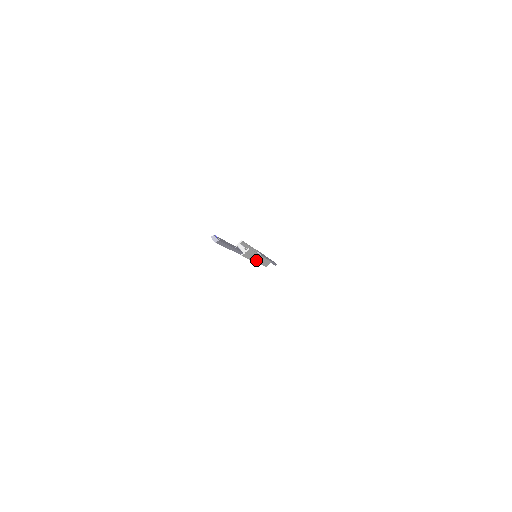
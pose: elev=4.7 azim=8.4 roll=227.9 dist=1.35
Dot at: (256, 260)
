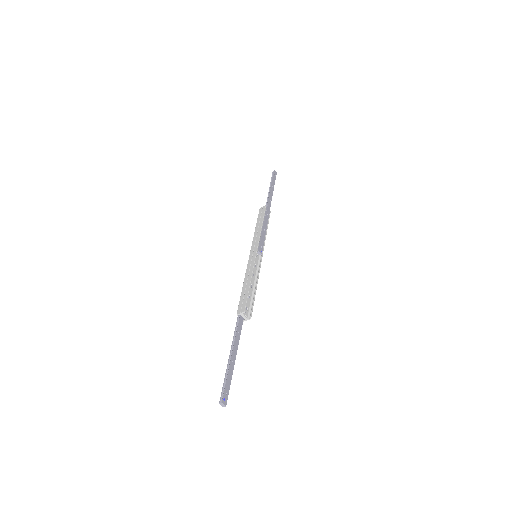
Dot at: occluded
